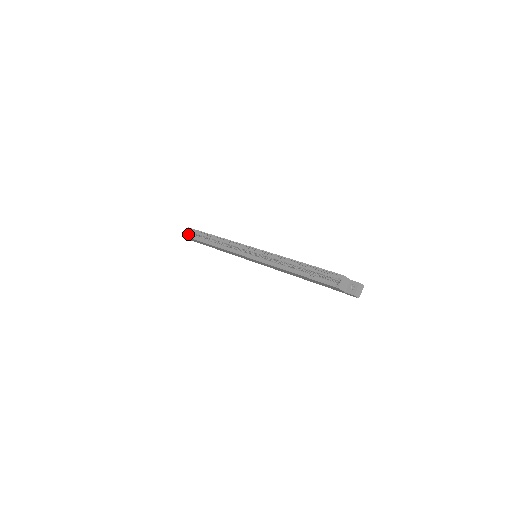
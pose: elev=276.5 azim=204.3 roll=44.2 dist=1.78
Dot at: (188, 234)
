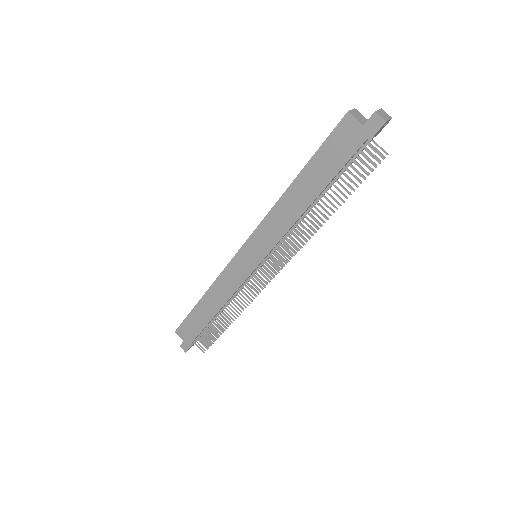
Dot at: occluded
